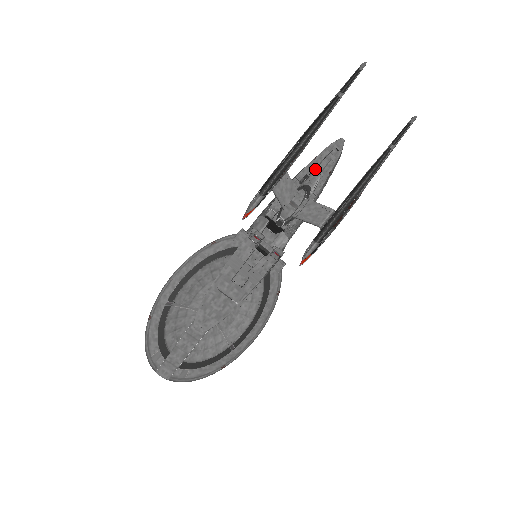
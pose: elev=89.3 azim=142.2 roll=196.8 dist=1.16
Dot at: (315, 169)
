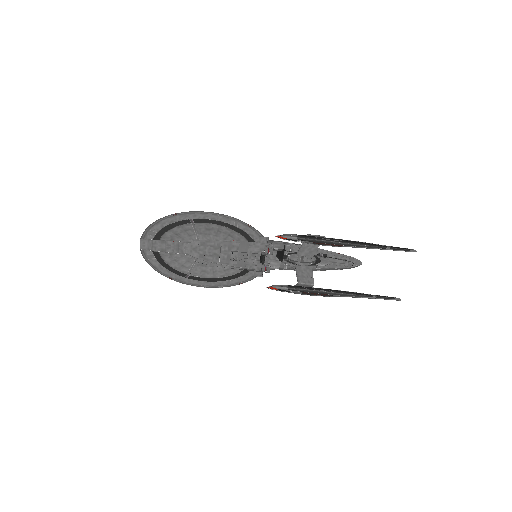
Dot at: (333, 258)
